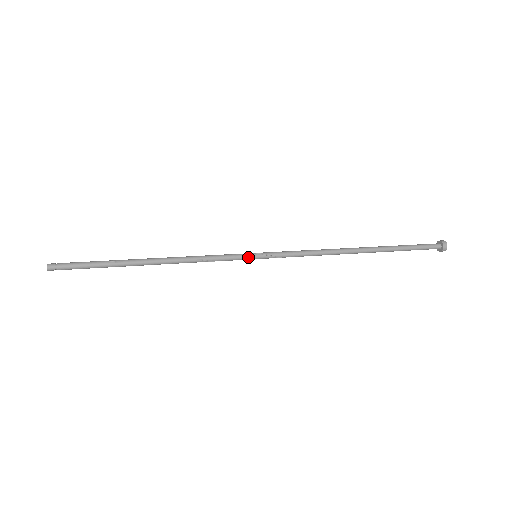
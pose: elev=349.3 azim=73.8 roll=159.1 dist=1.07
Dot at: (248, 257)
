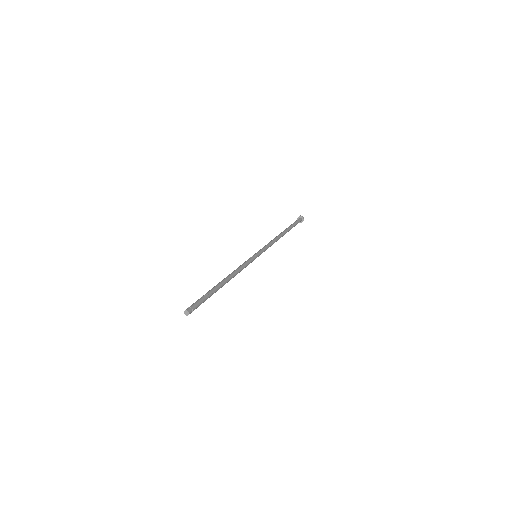
Dot at: occluded
